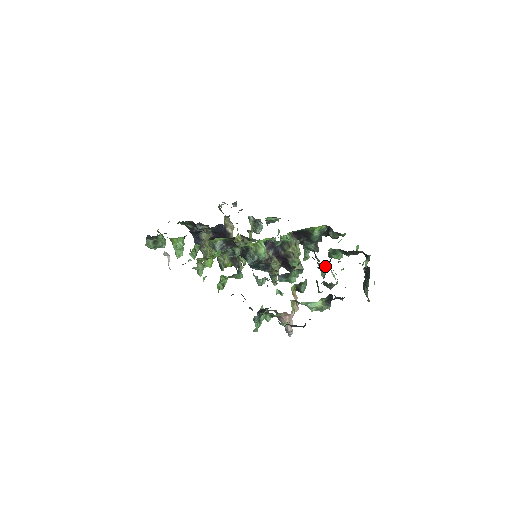
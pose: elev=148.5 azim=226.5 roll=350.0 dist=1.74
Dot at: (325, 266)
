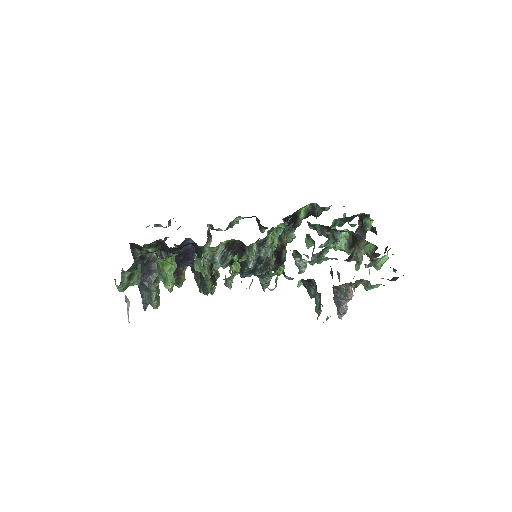
Dot at: occluded
